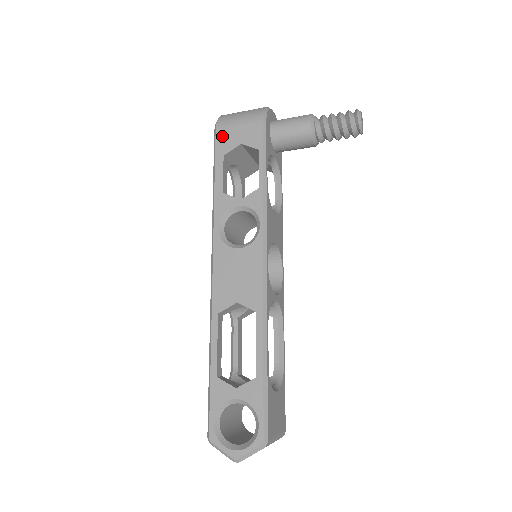
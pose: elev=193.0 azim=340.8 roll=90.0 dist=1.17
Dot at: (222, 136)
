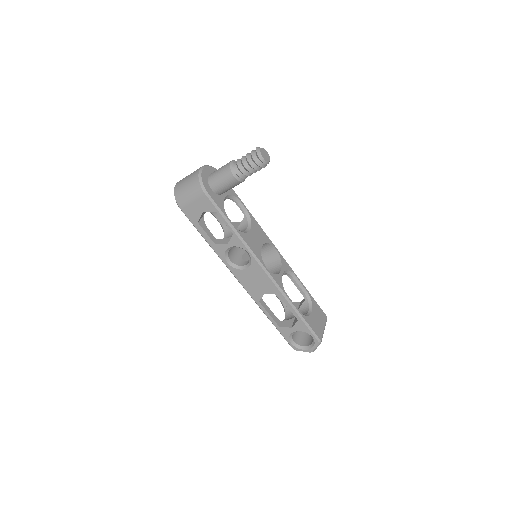
Dot at: (187, 212)
